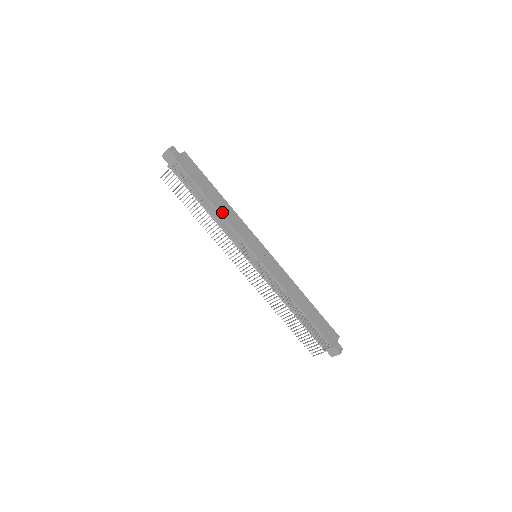
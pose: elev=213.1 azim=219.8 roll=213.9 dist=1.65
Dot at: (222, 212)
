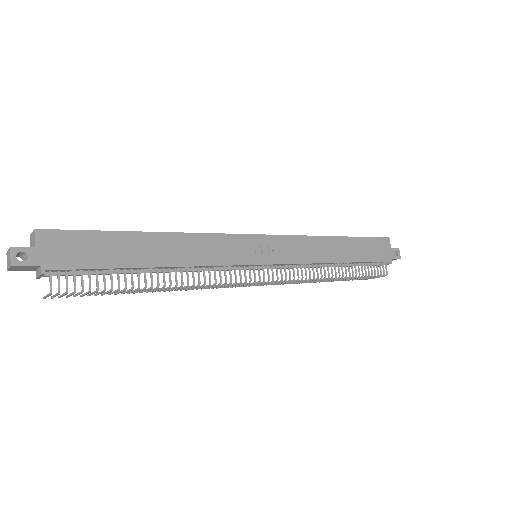
Dot at: (178, 262)
